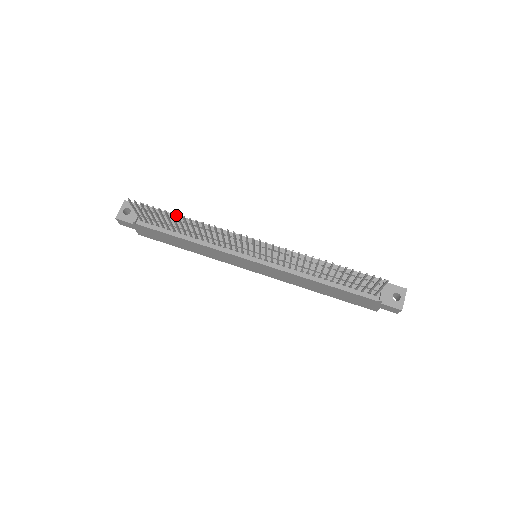
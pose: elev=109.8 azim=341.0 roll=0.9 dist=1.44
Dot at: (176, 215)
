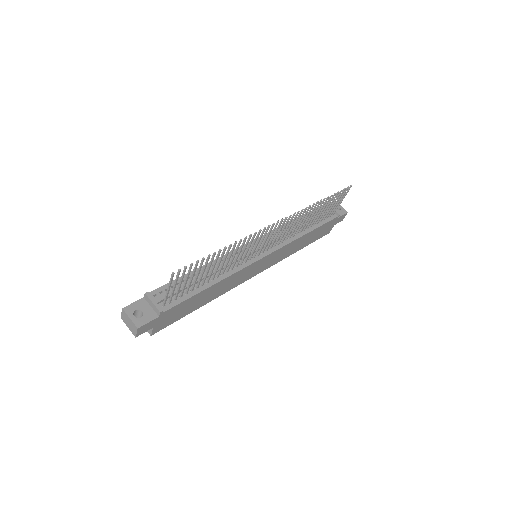
Dot at: (220, 251)
